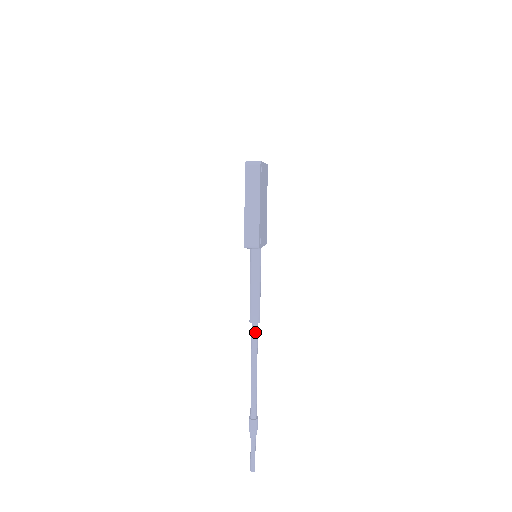
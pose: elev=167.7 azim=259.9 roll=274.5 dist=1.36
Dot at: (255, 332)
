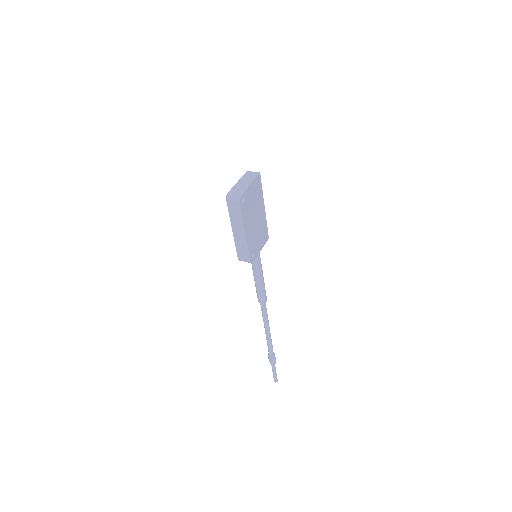
Dot at: (263, 308)
